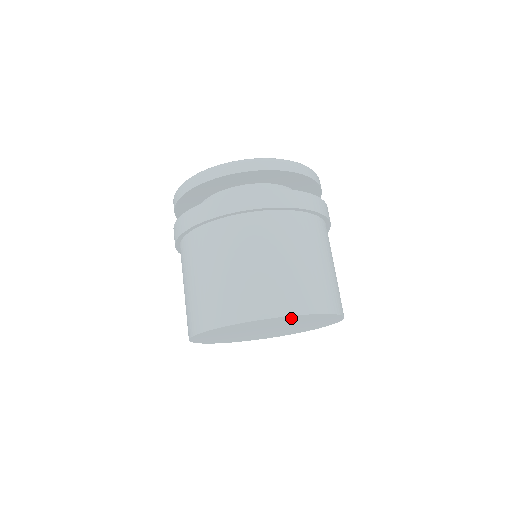
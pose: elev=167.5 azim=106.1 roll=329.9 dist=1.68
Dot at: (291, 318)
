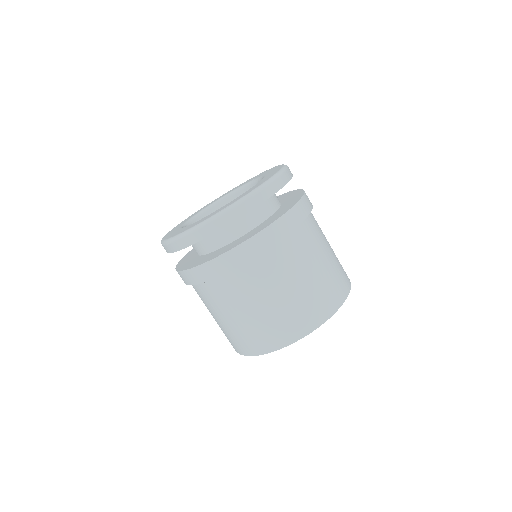
Dot at: occluded
